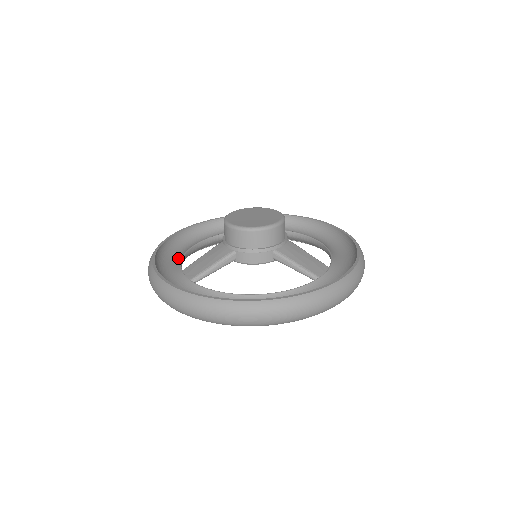
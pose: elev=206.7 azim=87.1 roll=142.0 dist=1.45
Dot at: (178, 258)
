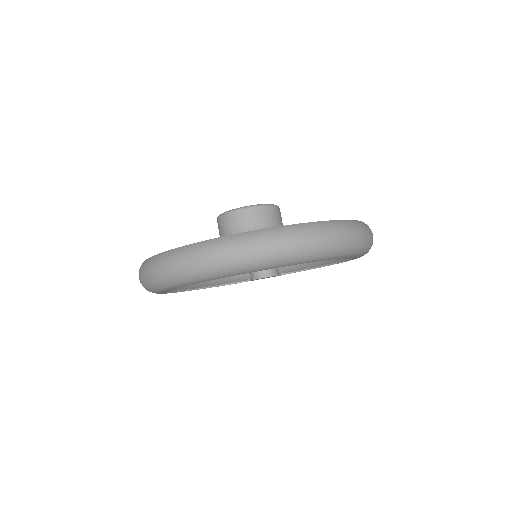
Dot at: occluded
